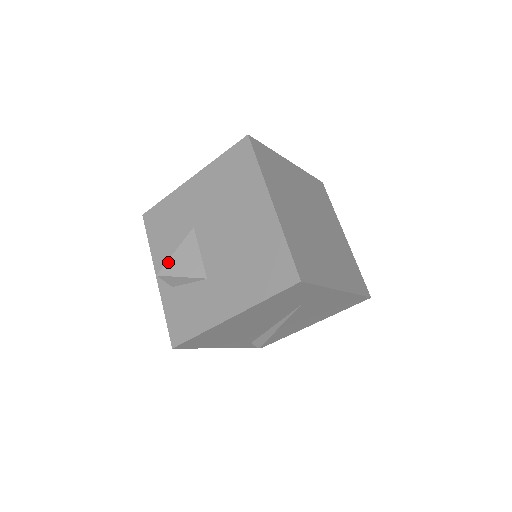
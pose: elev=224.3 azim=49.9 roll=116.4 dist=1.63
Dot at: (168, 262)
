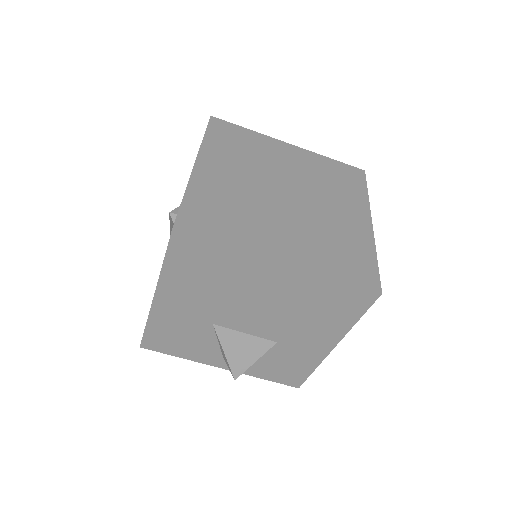
Dot at: (230, 365)
